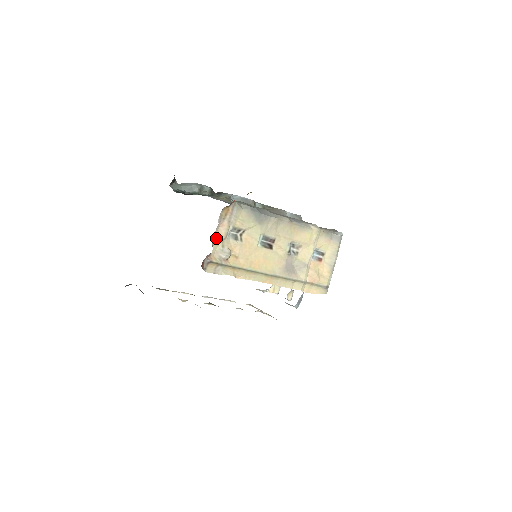
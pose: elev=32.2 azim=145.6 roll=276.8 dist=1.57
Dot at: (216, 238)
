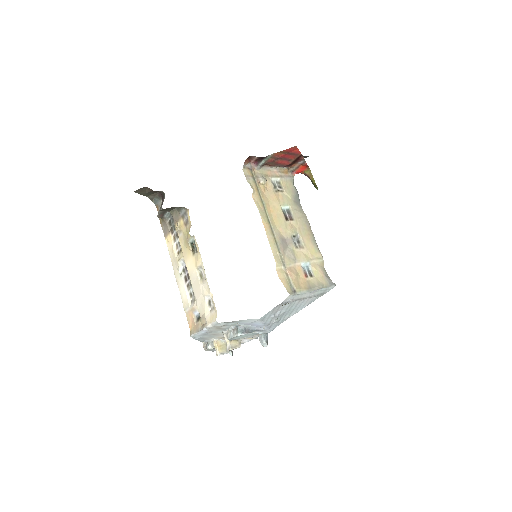
Dot at: (266, 171)
